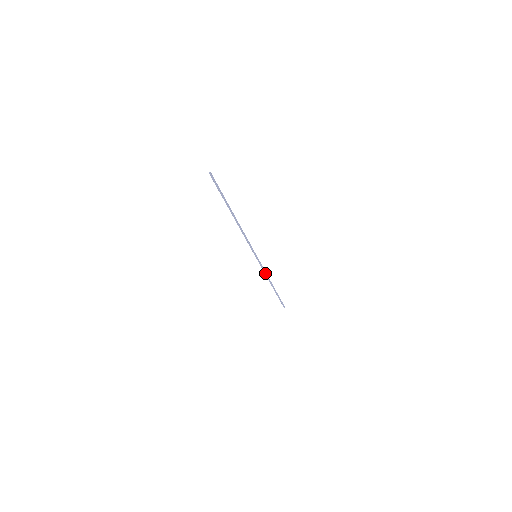
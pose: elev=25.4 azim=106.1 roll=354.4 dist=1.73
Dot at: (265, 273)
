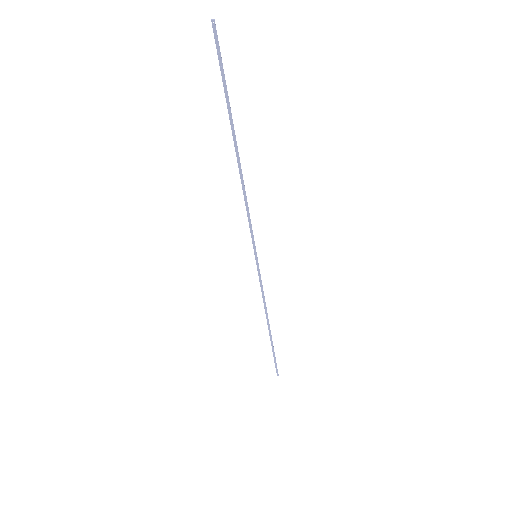
Dot at: (263, 297)
